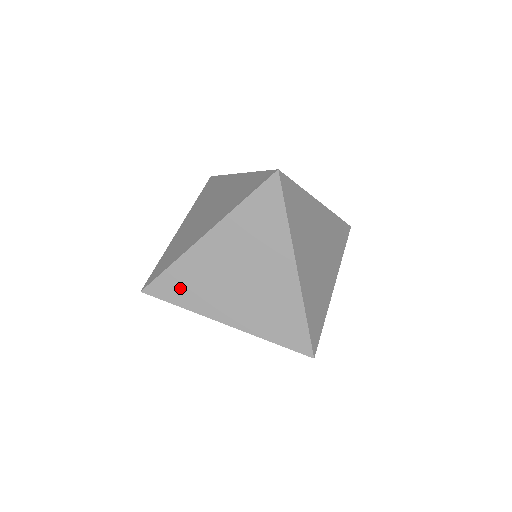
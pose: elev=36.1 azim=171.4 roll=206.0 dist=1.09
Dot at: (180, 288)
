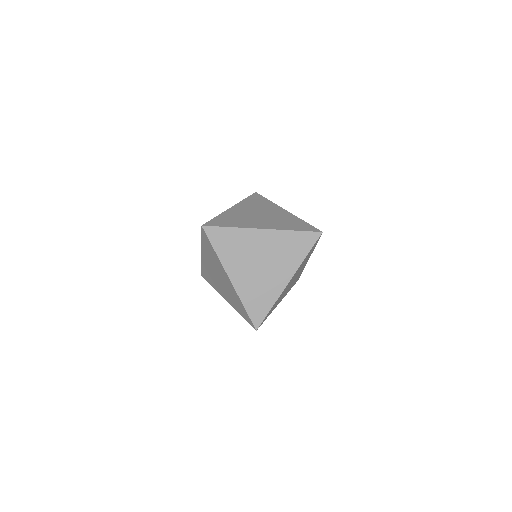
Dot at: (225, 242)
